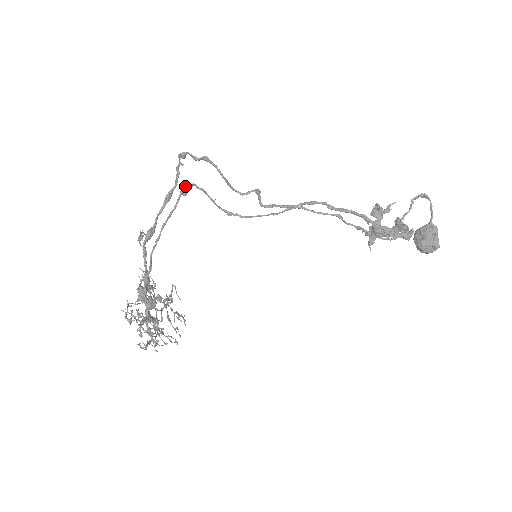
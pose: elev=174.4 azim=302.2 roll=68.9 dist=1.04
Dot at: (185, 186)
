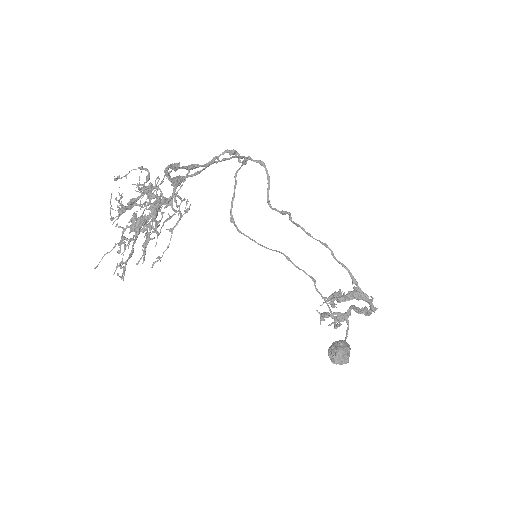
Dot at: occluded
